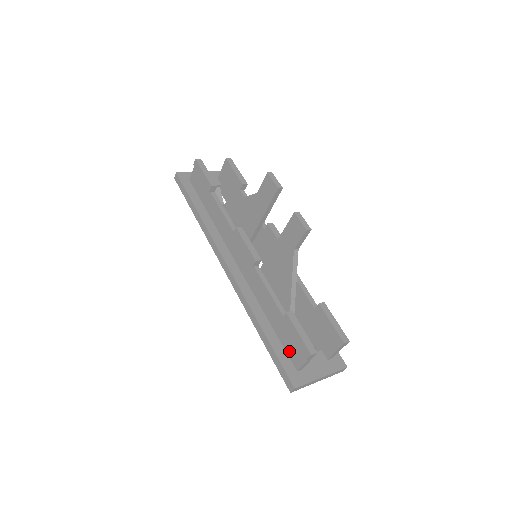
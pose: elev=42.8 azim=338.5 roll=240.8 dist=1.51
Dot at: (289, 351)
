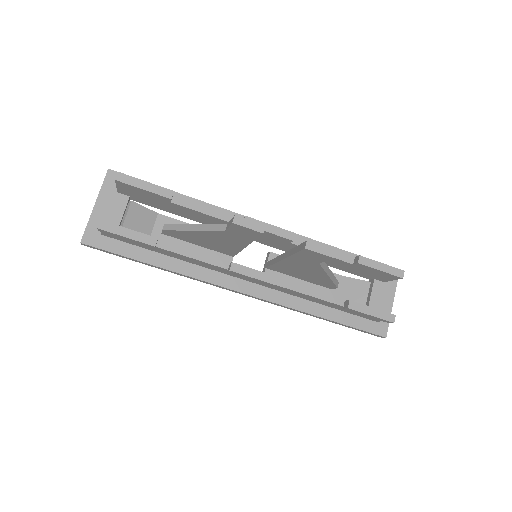
Dot at: (360, 316)
